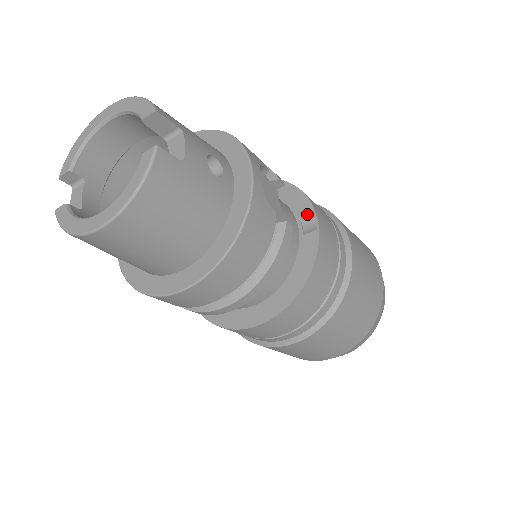
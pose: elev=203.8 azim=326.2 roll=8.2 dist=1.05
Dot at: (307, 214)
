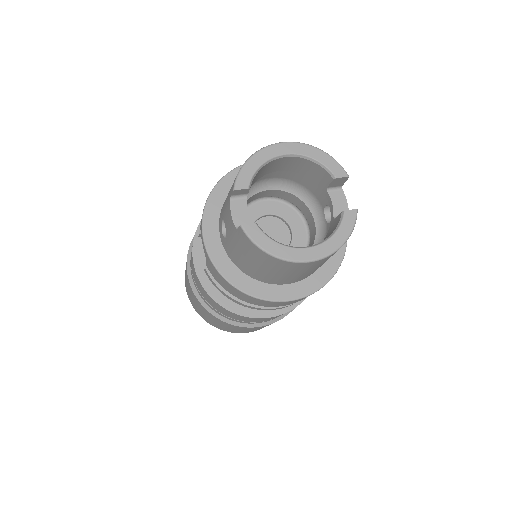
Dot at: occluded
